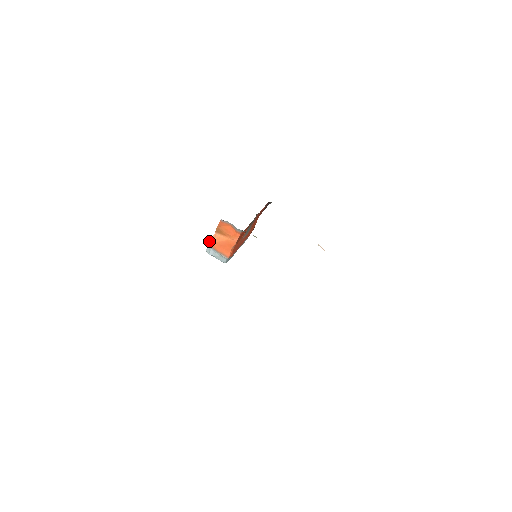
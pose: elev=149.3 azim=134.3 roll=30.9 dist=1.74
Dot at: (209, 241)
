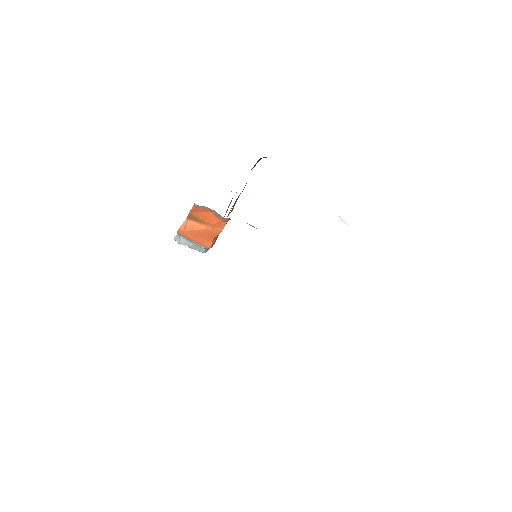
Dot at: (178, 229)
